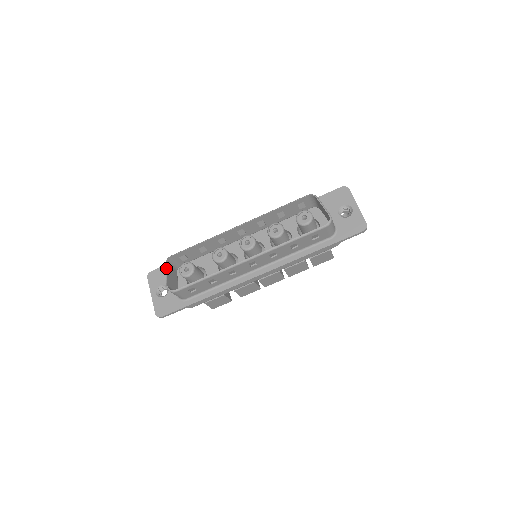
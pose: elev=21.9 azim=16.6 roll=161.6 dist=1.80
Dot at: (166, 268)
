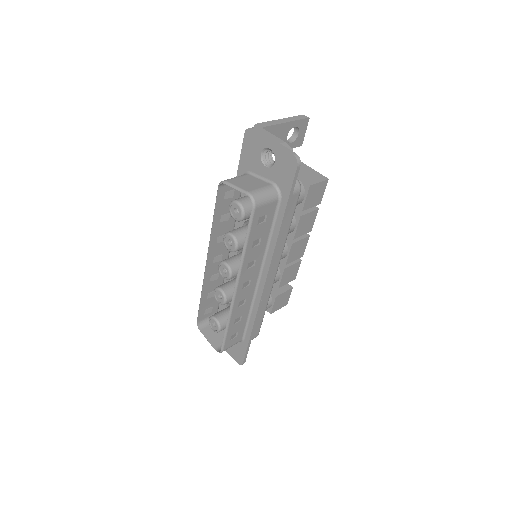
Dot at: (203, 334)
